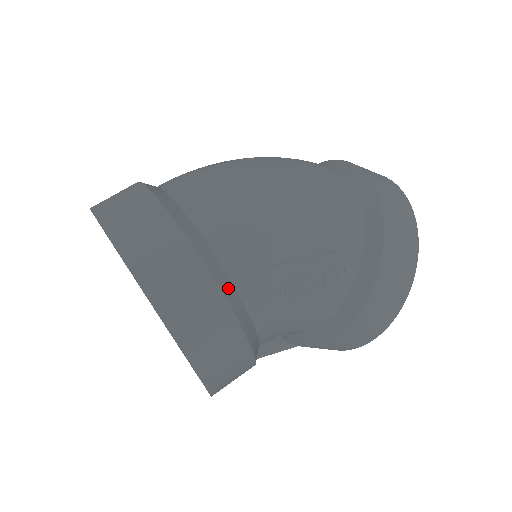
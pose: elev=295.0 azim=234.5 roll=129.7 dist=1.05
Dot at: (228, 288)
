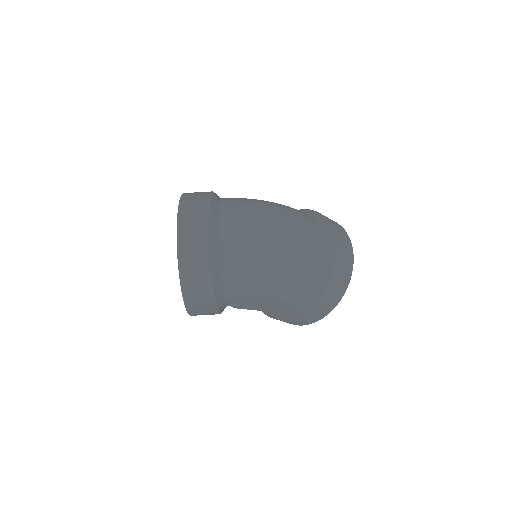
Dot at: (220, 298)
